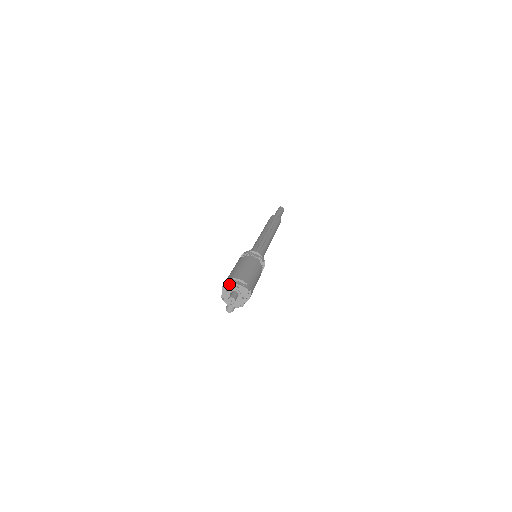
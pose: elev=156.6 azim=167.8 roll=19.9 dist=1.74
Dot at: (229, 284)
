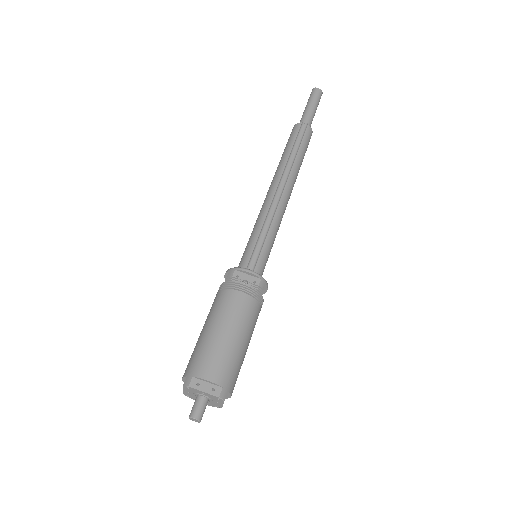
Dot at: (188, 388)
